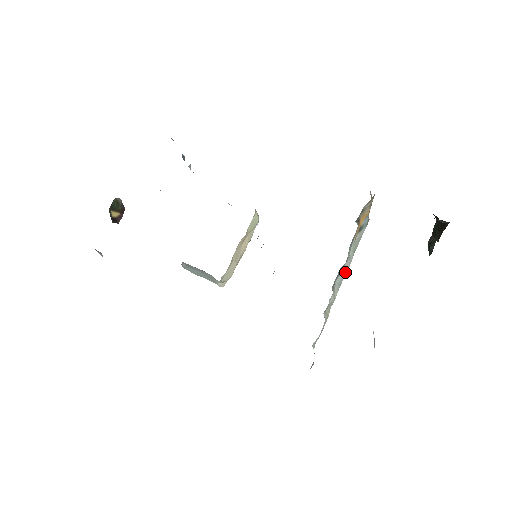
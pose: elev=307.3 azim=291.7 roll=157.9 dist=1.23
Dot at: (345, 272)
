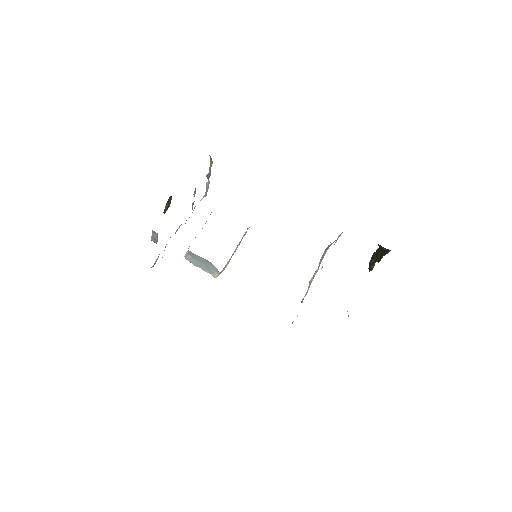
Dot at: (314, 276)
